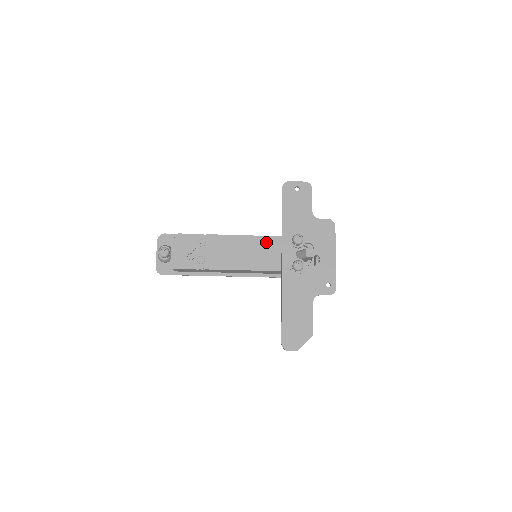
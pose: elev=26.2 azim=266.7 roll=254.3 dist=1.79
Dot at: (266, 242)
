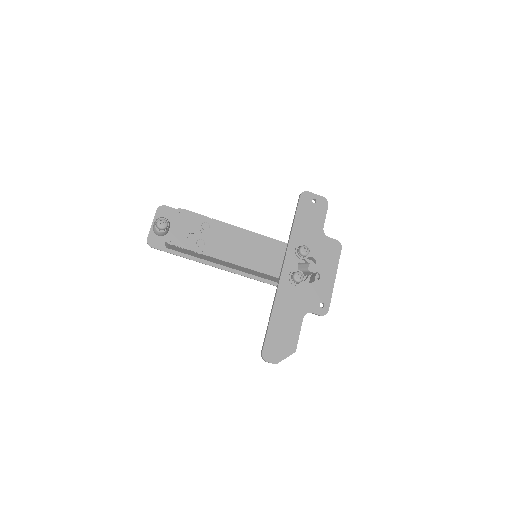
Dot at: (271, 245)
